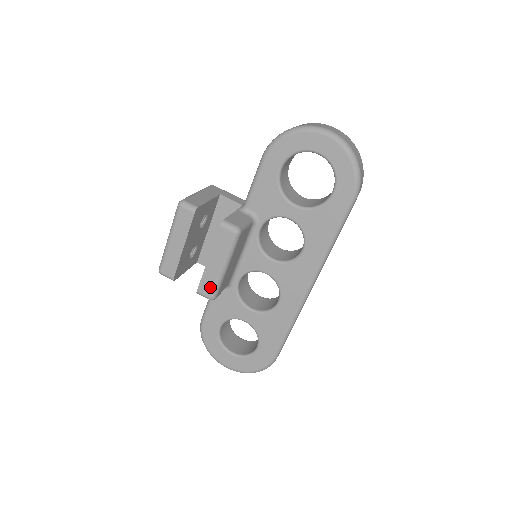
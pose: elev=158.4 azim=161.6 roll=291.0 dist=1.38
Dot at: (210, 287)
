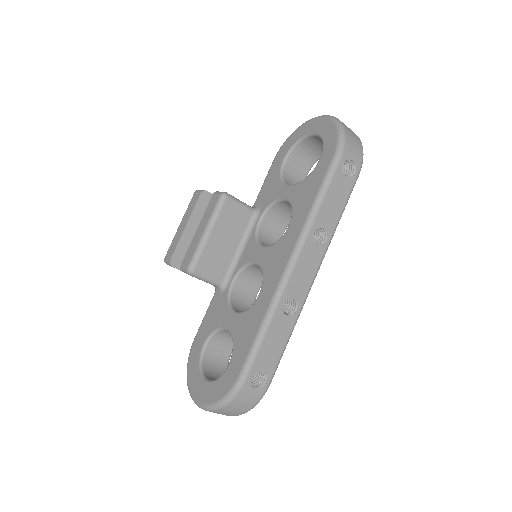
Dot at: (190, 256)
